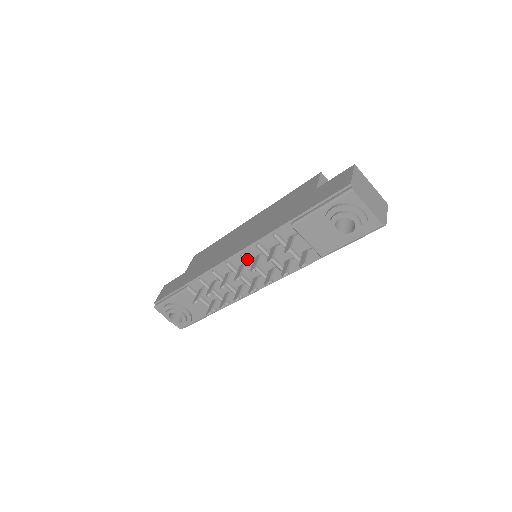
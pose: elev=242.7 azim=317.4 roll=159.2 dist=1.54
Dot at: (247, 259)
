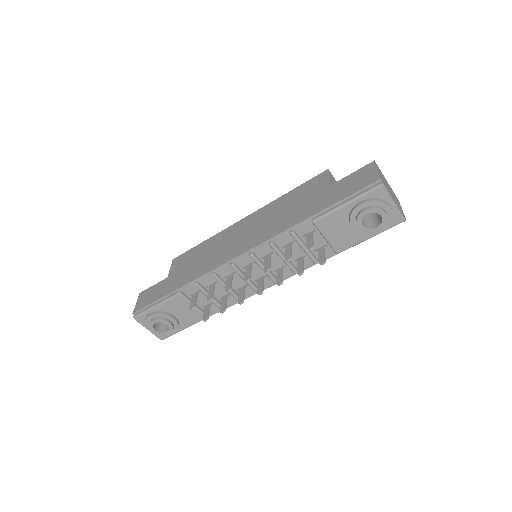
Dot at: (256, 259)
